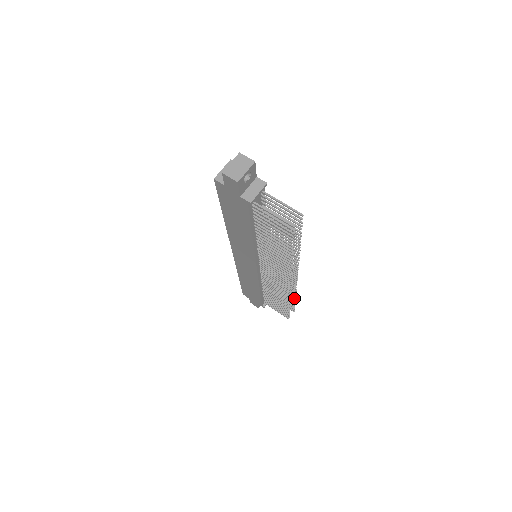
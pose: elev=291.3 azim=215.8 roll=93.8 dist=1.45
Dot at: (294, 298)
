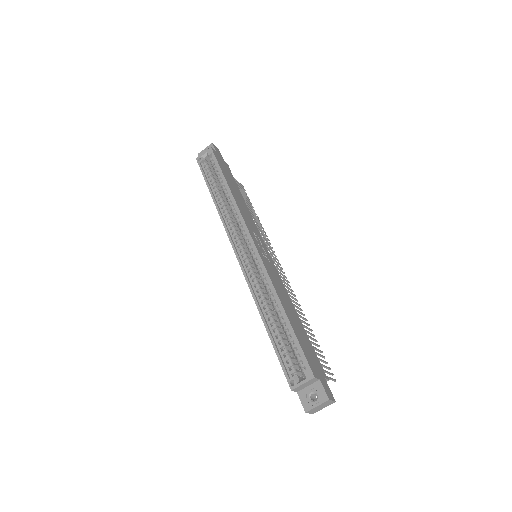
Dot at: (258, 218)
